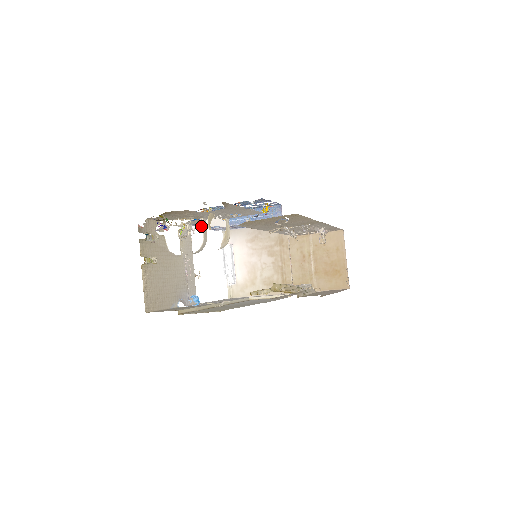
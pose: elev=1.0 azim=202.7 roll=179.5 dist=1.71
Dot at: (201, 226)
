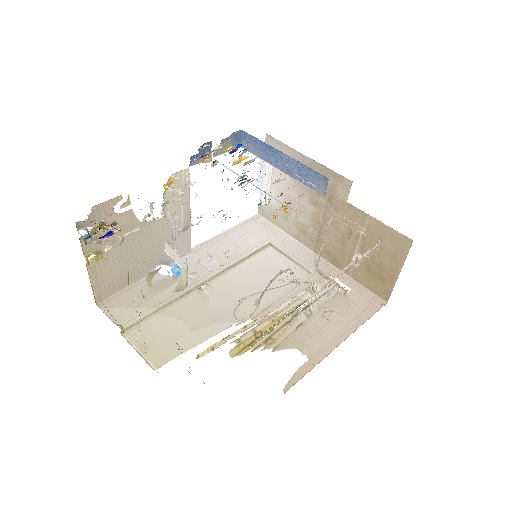
Dot at: occluded
